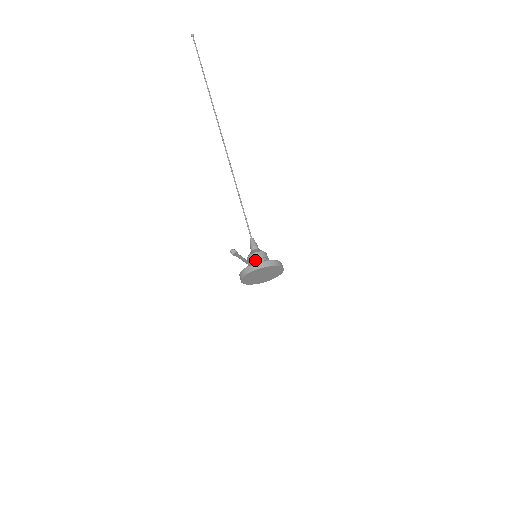
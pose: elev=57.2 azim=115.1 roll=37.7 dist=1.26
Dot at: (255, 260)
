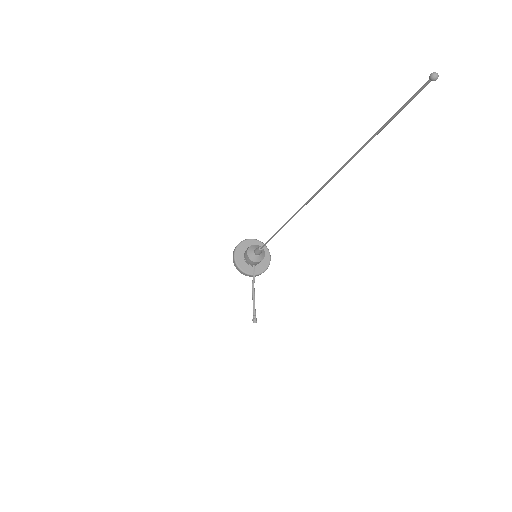
Dot at: (255, 264)
